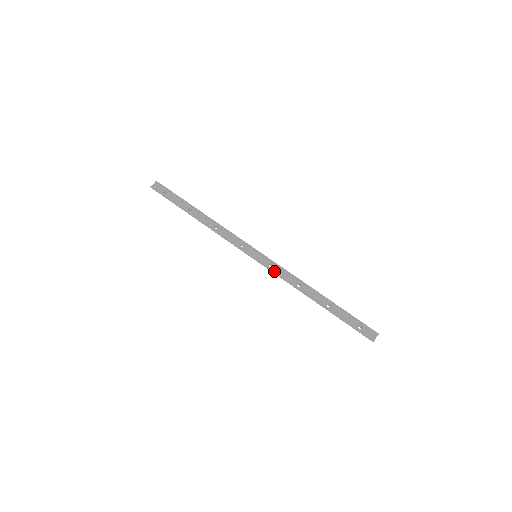
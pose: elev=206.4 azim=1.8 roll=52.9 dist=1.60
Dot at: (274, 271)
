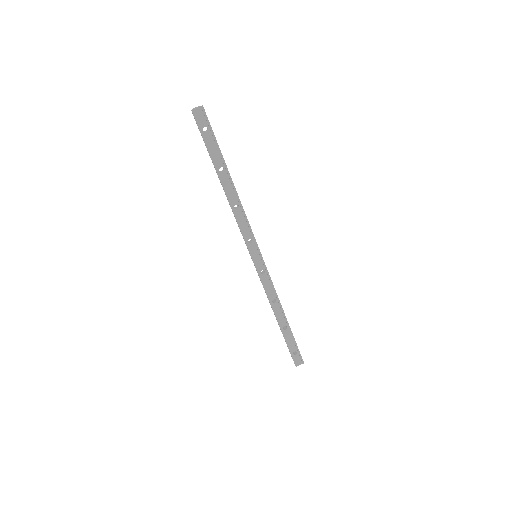
Dot at: (262, 281)
